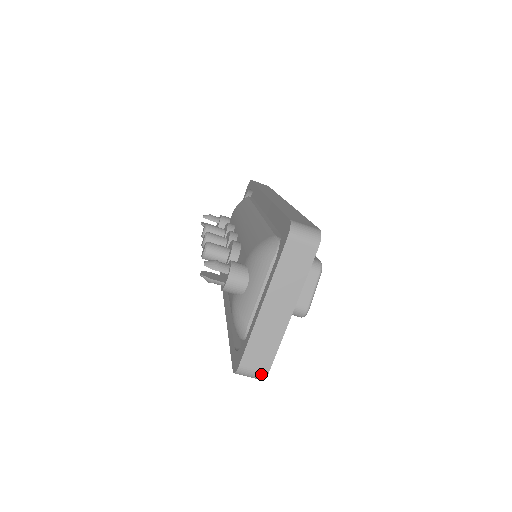
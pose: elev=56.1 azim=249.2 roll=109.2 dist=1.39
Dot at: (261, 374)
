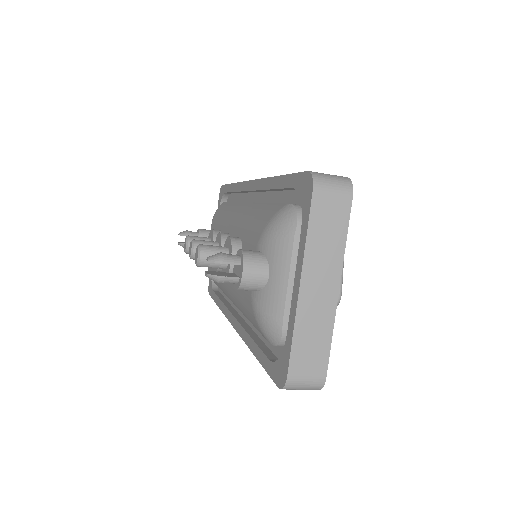
Dot at: (317, 381)
